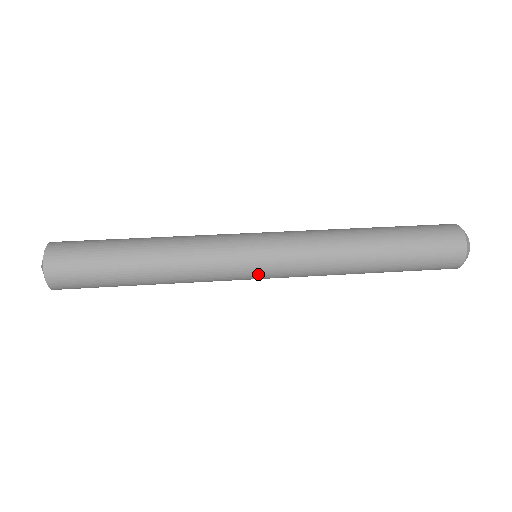
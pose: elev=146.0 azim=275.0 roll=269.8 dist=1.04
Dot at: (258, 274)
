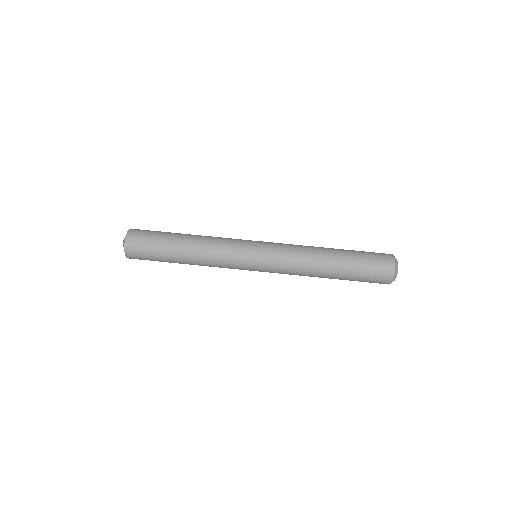
Dot at: occluded
